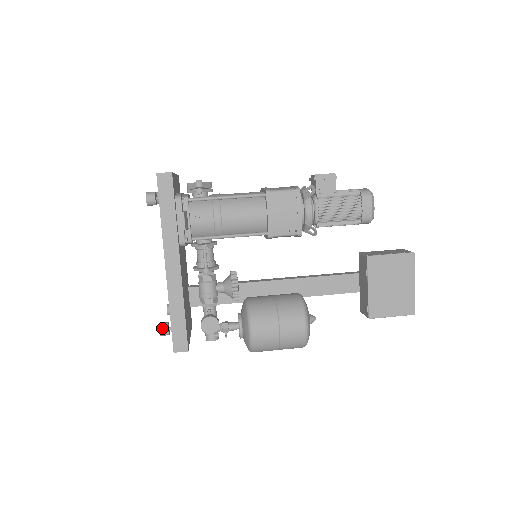
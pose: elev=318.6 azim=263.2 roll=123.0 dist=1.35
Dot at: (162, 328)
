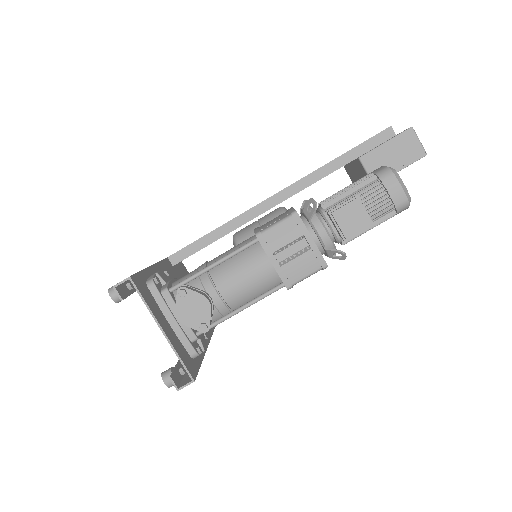
Dot at: occluded
